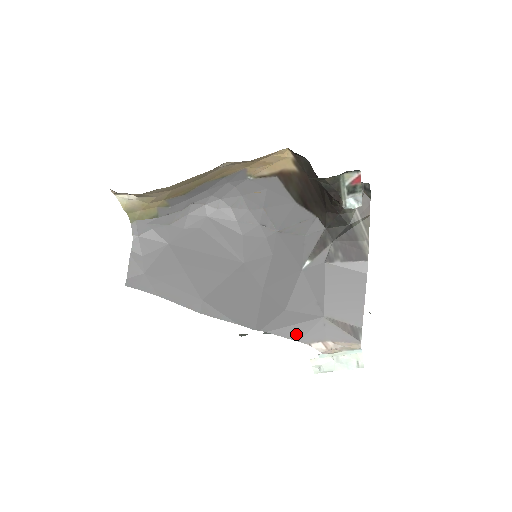
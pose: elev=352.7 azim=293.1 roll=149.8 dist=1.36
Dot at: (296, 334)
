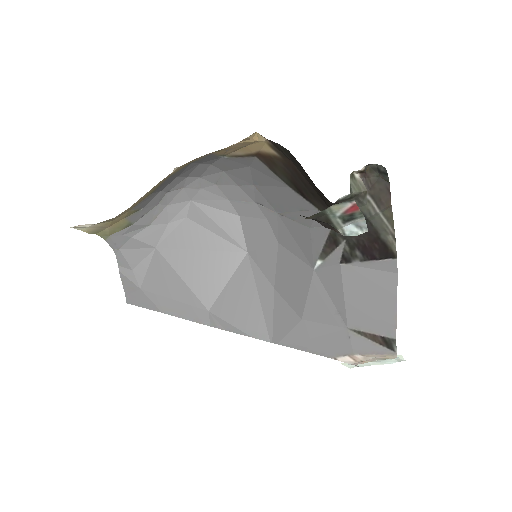
Dot at: (318, 348)
